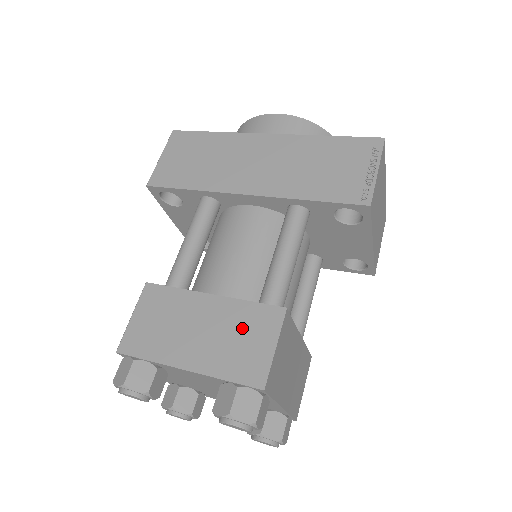
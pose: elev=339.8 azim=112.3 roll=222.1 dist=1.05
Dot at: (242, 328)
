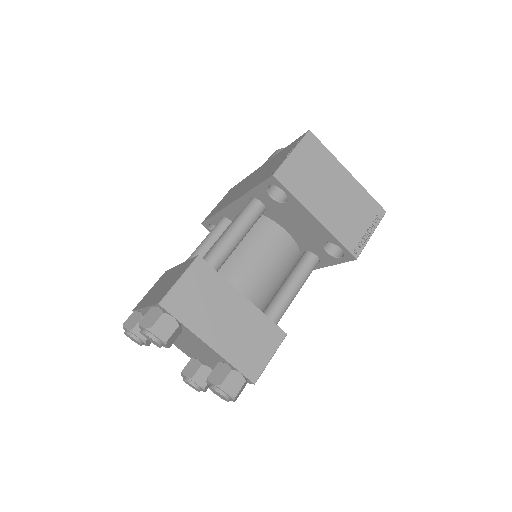
Dot at: (176, 275)
